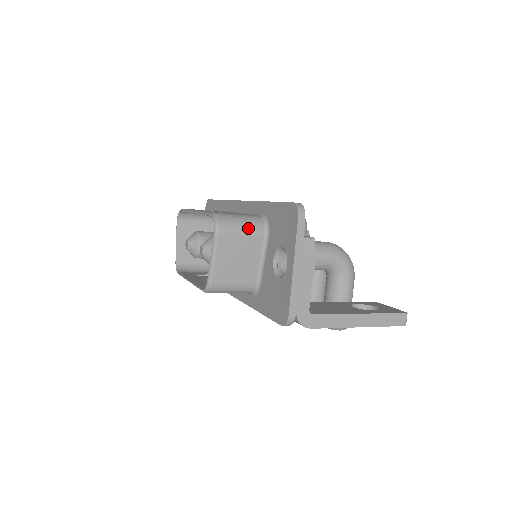
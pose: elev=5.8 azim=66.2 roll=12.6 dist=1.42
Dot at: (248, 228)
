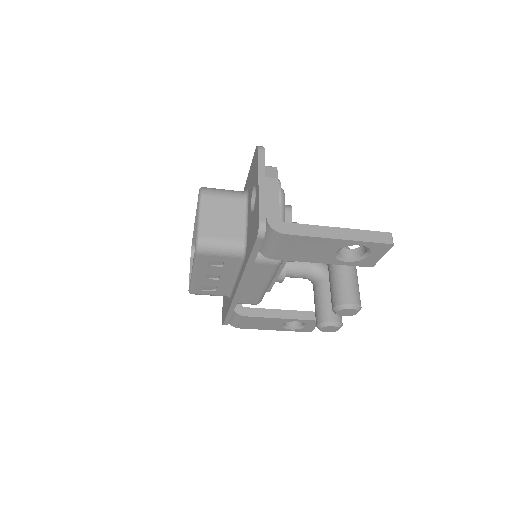
Dot at: (229, 193)
